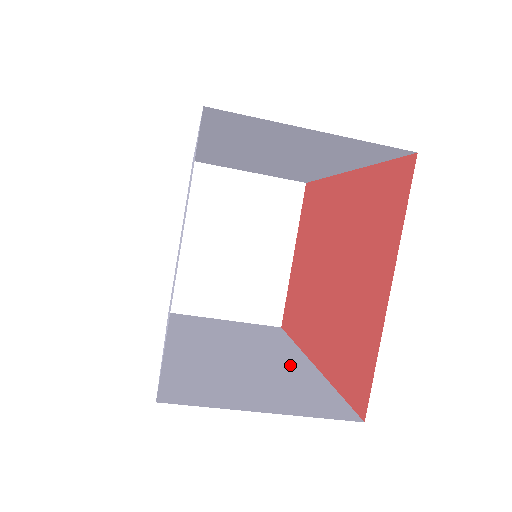
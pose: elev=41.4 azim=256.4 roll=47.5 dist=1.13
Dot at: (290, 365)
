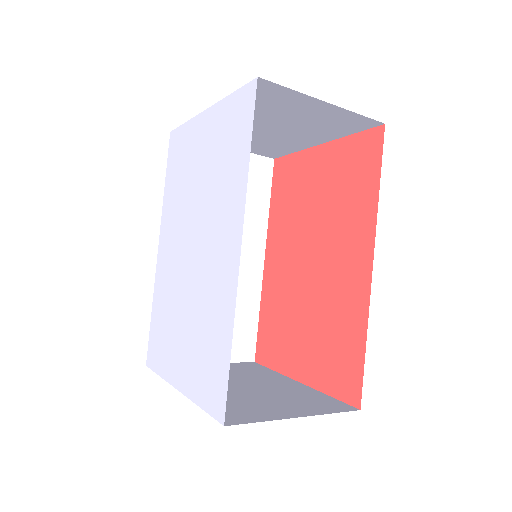
Dot at: (245, 275)
